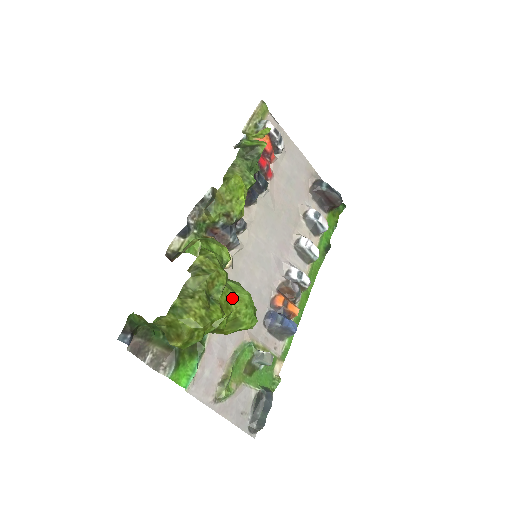
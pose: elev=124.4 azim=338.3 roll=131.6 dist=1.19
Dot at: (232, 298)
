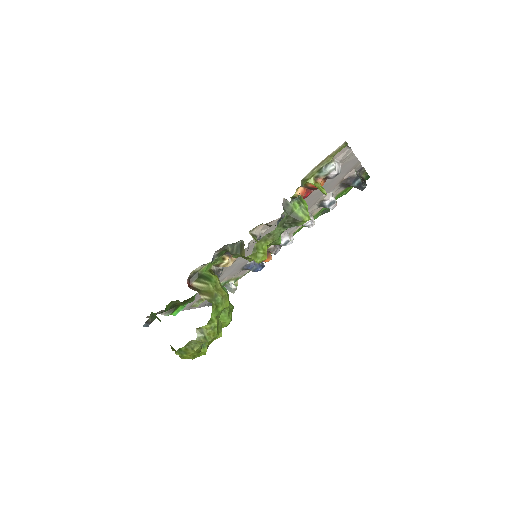
Dot at: occluded
